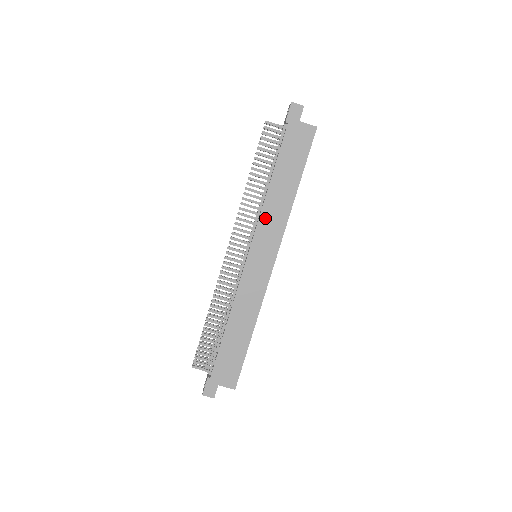
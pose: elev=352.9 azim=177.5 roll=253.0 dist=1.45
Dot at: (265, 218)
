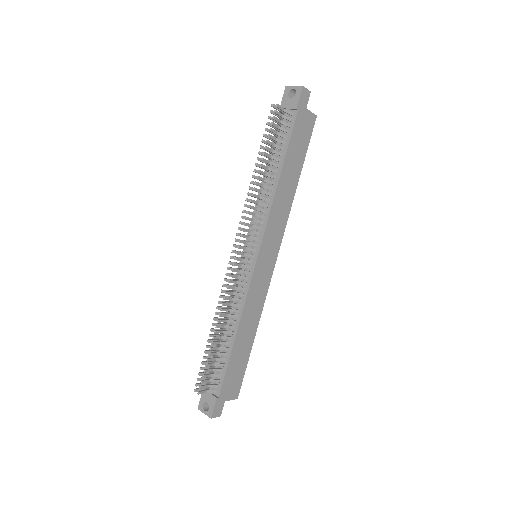
Dot at: (273, 216)
